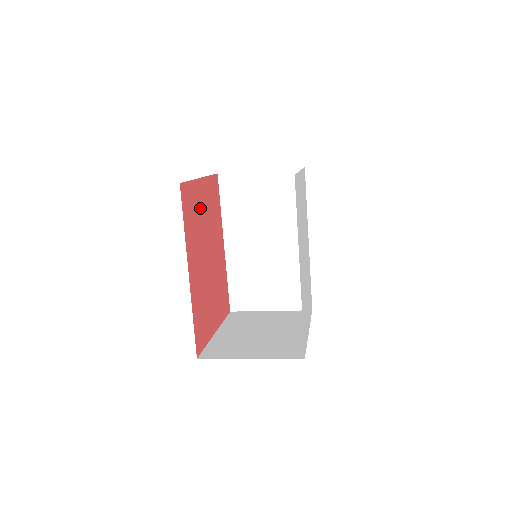
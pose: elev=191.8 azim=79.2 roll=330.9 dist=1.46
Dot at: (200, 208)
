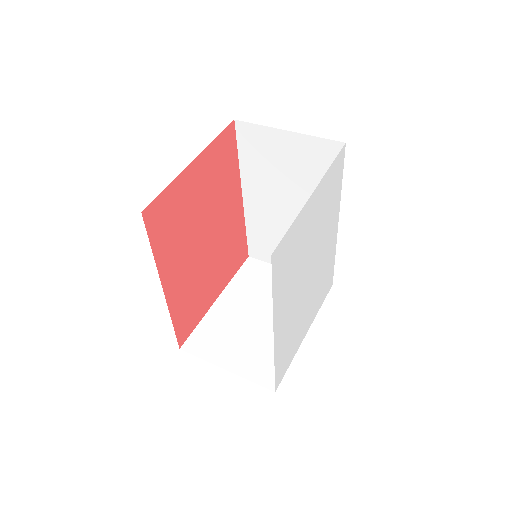
Dot at: (189, 200)
